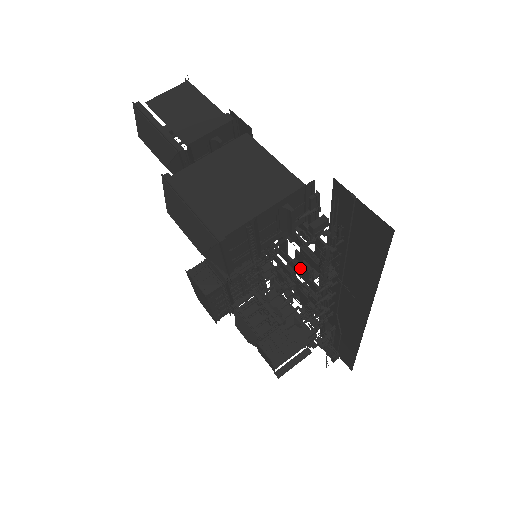
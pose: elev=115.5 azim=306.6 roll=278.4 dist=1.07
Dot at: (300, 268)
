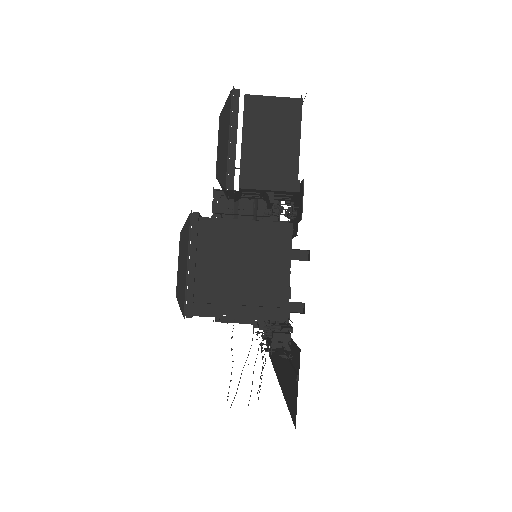
Dot at: occluded
